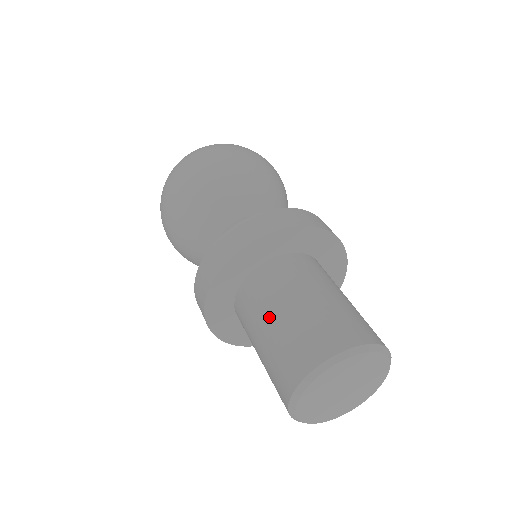
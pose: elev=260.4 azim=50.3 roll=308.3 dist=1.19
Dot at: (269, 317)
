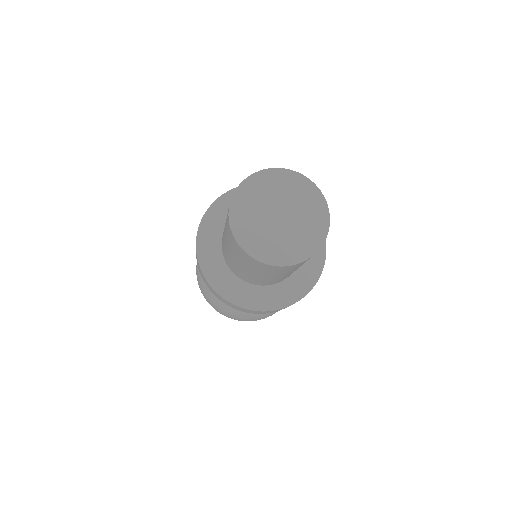
Dot at: occluded
